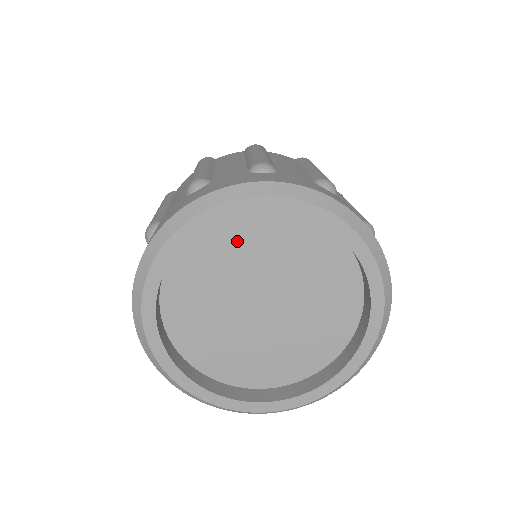
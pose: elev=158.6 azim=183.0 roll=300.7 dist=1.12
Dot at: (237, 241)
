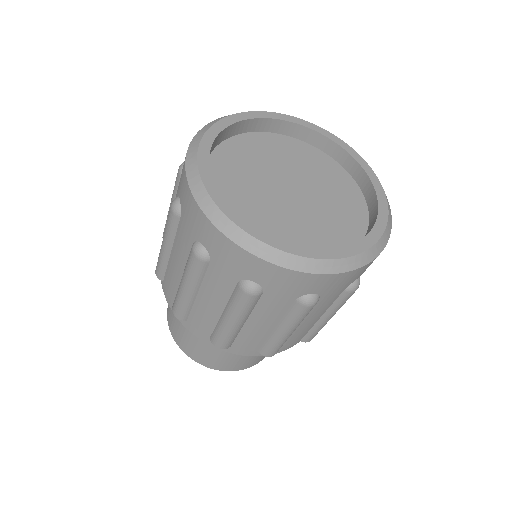
Dot at: (238, 159)
